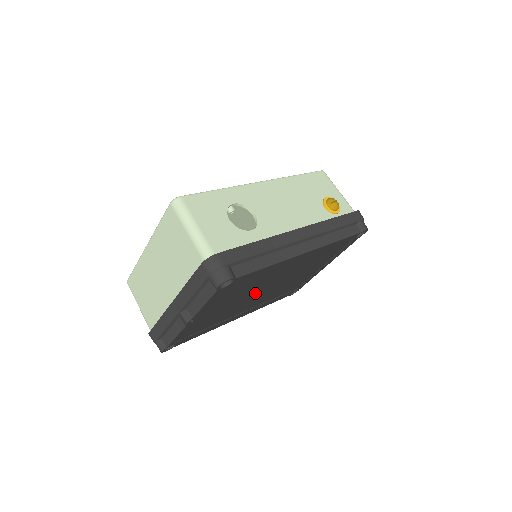
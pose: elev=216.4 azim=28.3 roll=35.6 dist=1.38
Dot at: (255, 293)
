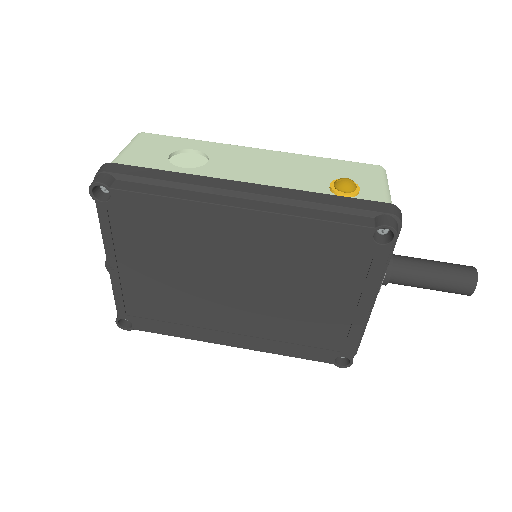
Dot at: (209, 279)
